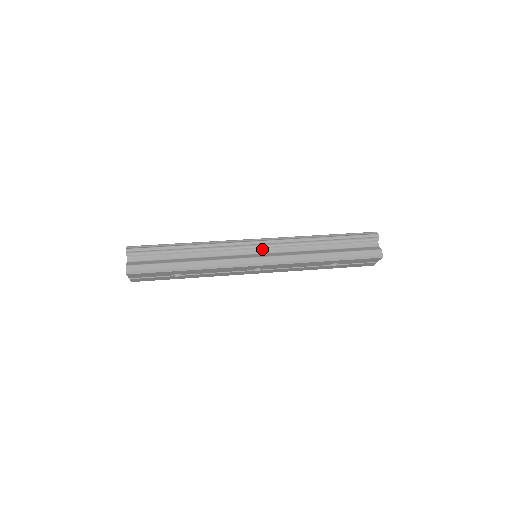
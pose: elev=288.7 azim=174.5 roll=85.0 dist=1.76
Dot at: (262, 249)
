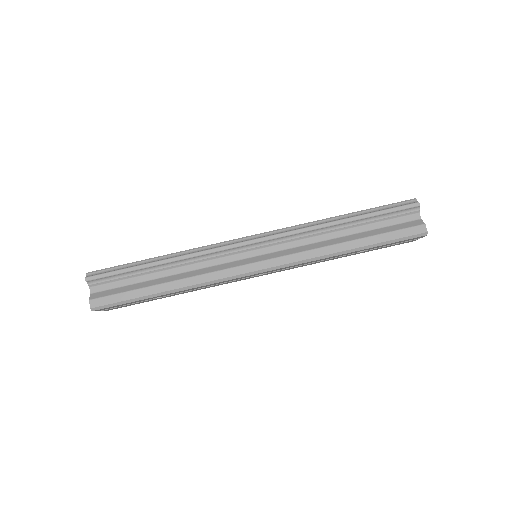
Dot at: (262, 248)
